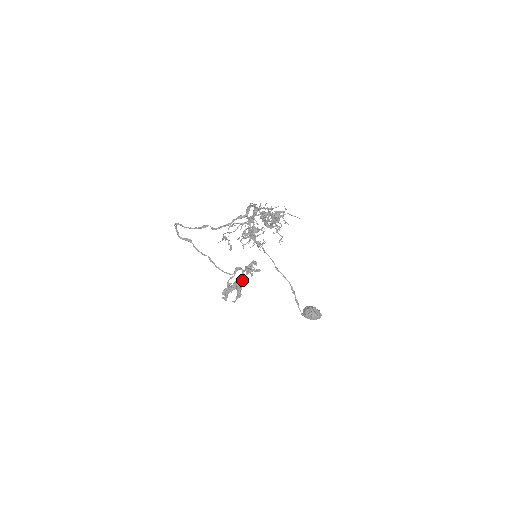
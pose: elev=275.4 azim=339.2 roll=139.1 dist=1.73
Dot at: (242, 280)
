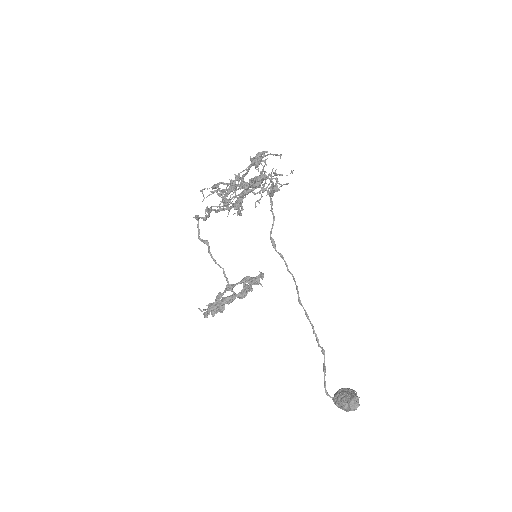
Dot at: (226, 285)
